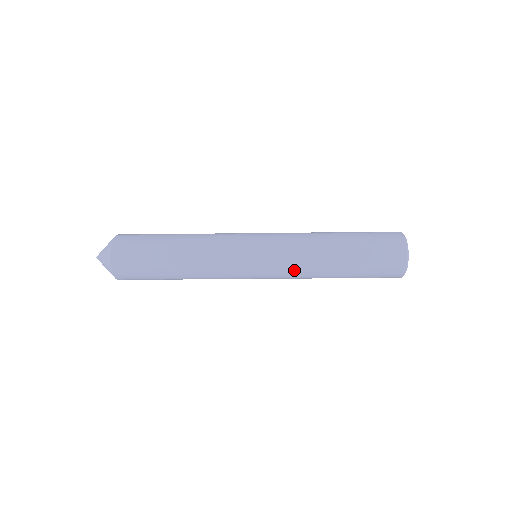
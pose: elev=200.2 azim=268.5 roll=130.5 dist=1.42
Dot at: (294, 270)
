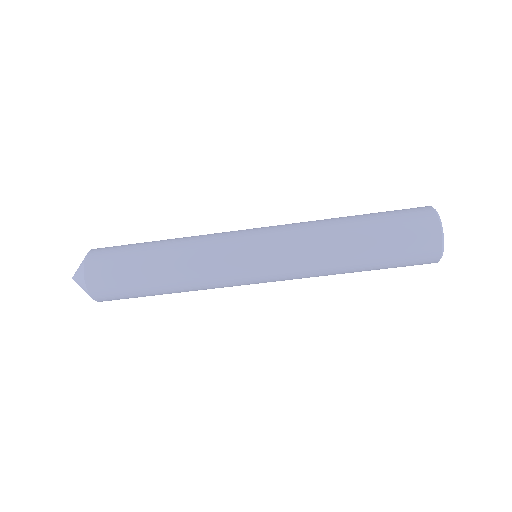
Dot at: (298, 229)
